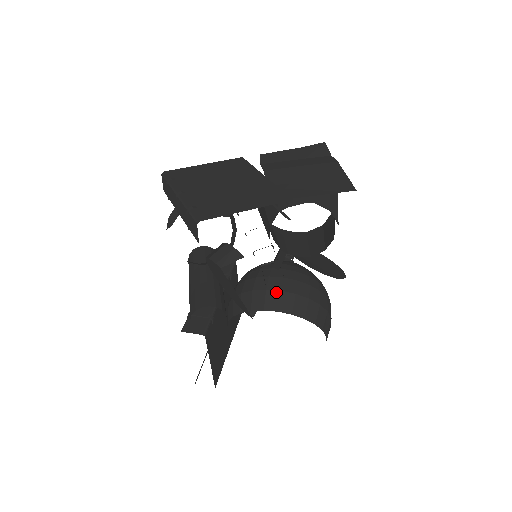
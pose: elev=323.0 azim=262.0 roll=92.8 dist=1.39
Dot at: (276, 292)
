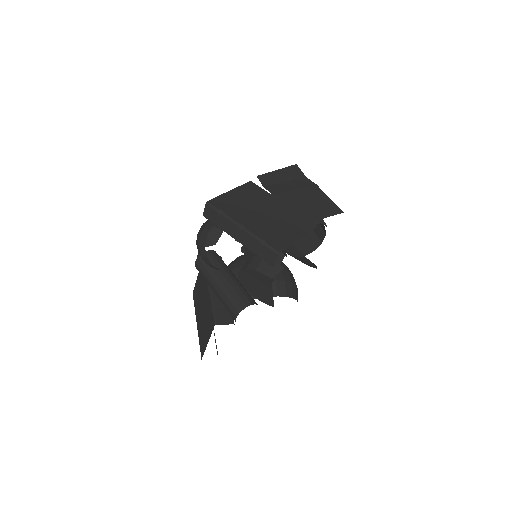
Dot at: (273, 282)
